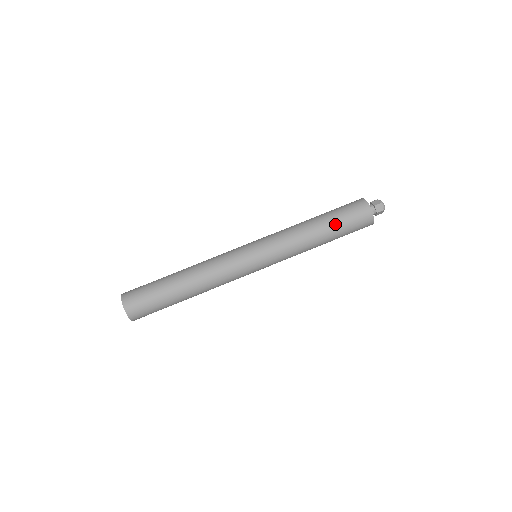
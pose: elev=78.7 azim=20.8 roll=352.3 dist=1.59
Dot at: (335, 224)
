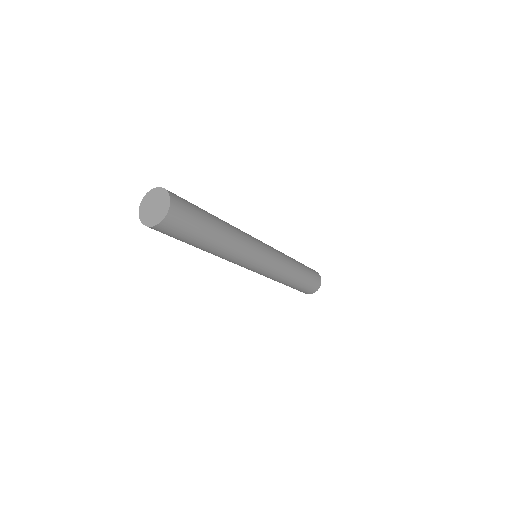
Dot at: (306, 280)
